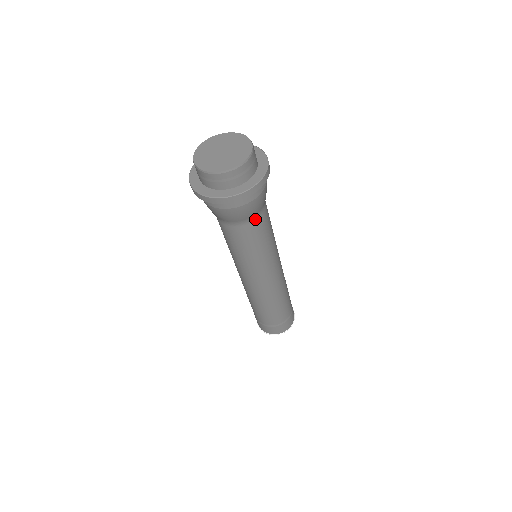
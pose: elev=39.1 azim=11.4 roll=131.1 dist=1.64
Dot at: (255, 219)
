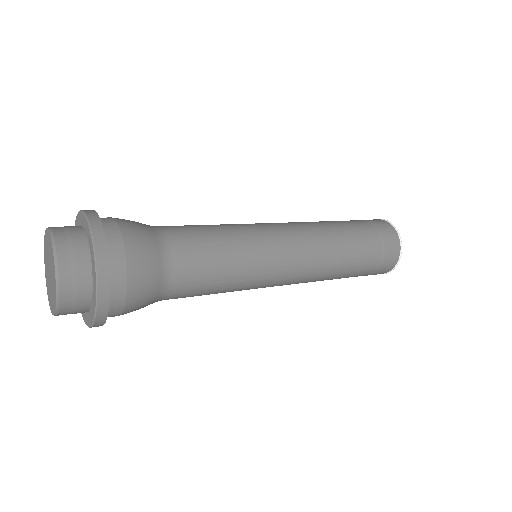
Dot at: (168, 292)
